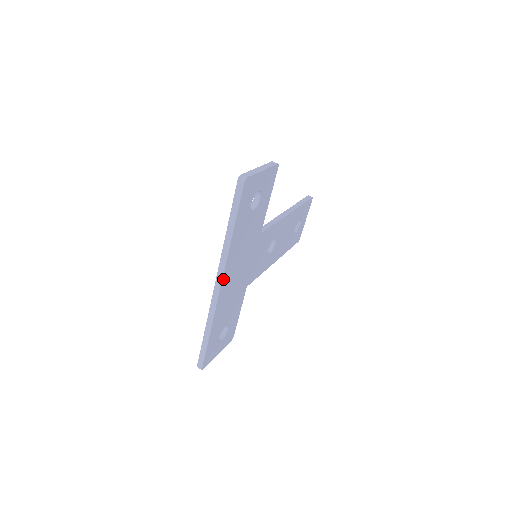
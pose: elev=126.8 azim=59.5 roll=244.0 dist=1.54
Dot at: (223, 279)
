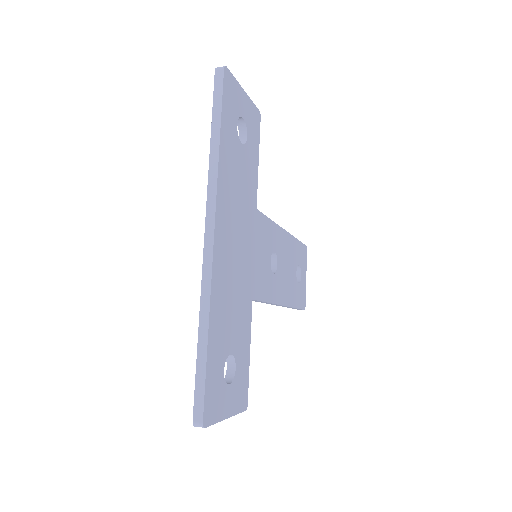
Dot at: (216, 222)
